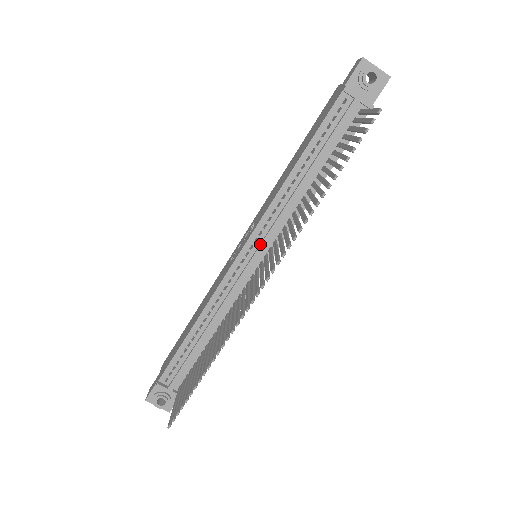
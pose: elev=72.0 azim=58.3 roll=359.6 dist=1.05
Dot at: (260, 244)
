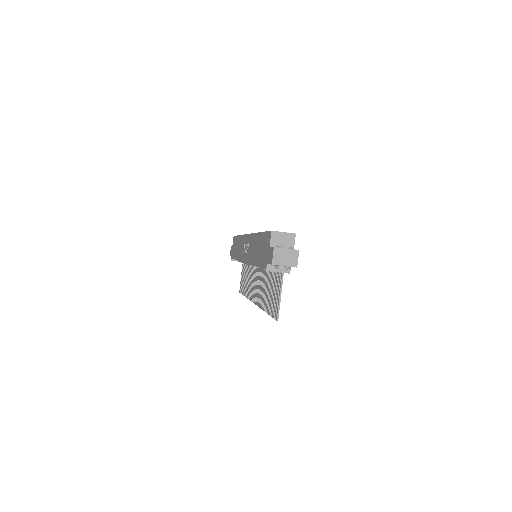
Dot at: (253, 265)
